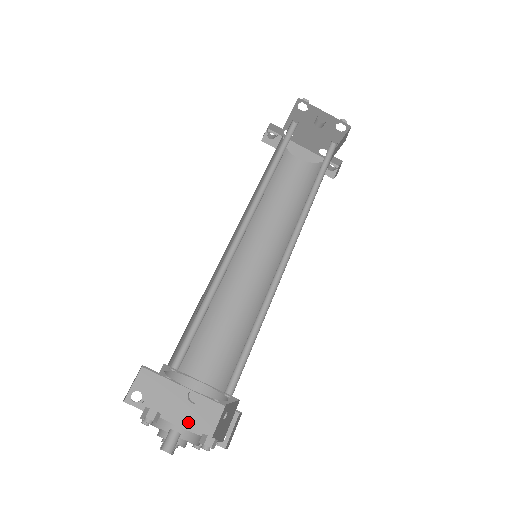
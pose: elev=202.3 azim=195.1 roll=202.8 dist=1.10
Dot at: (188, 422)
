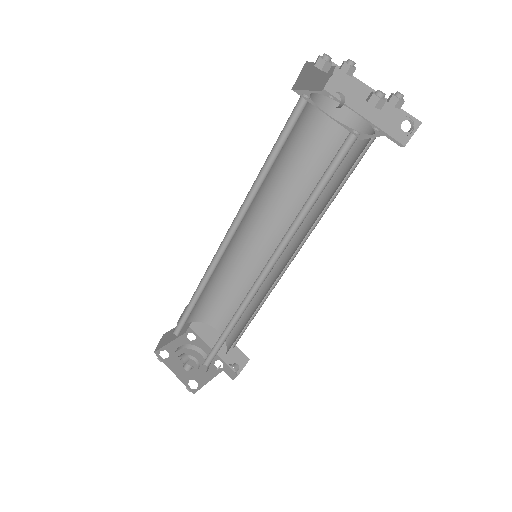
Dot at: occluded
